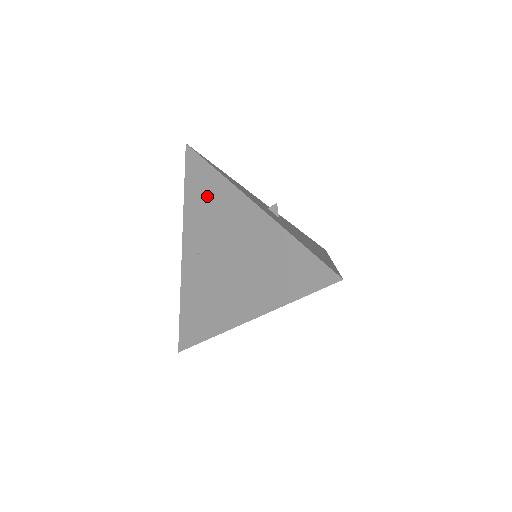
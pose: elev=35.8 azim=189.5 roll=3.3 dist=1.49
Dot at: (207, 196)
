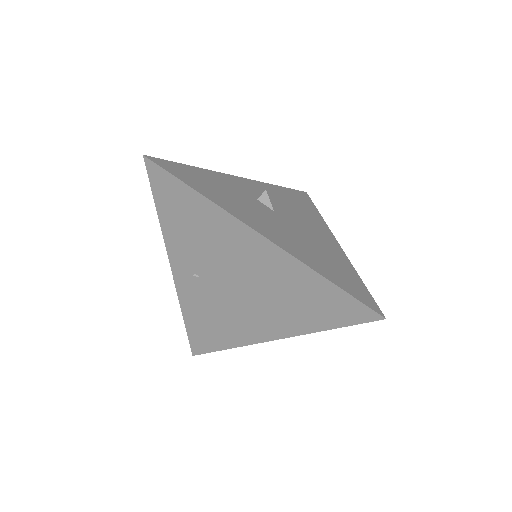
Dot at: (193, 220)
